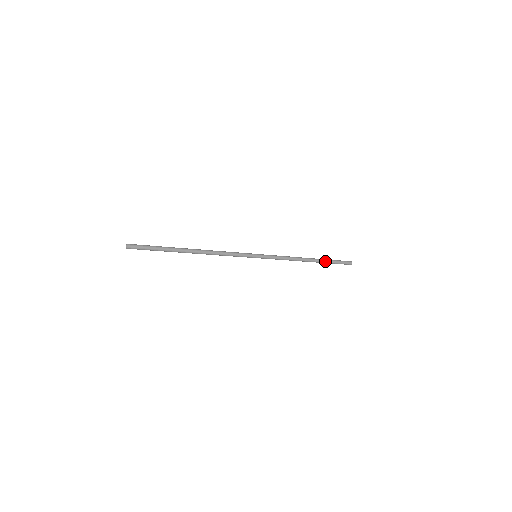
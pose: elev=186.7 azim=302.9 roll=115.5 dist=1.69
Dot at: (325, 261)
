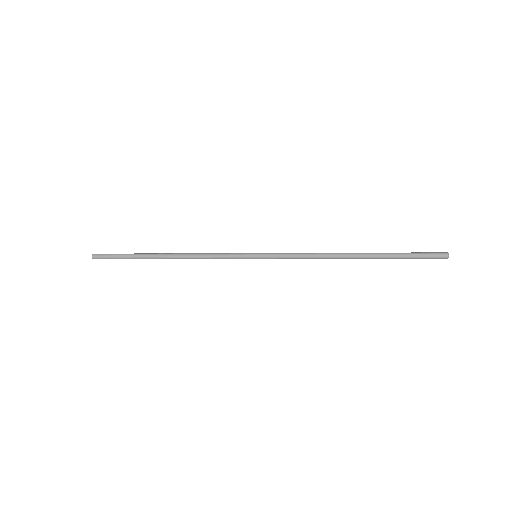
Dot at: (384, 254)
